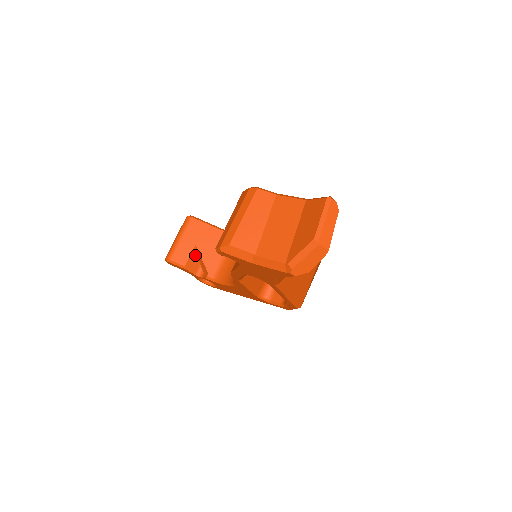
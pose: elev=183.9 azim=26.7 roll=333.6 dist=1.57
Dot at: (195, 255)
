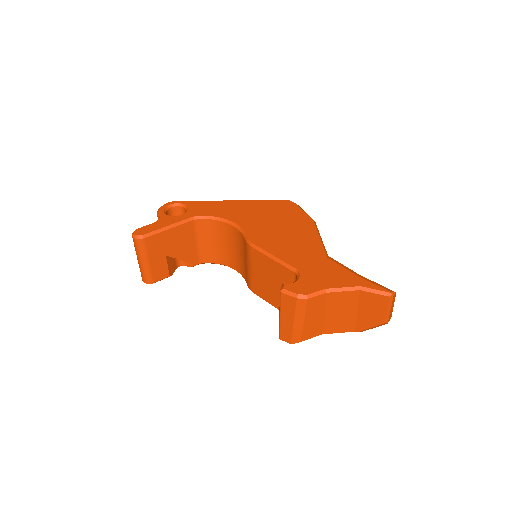
Dot at: (169, 260)
